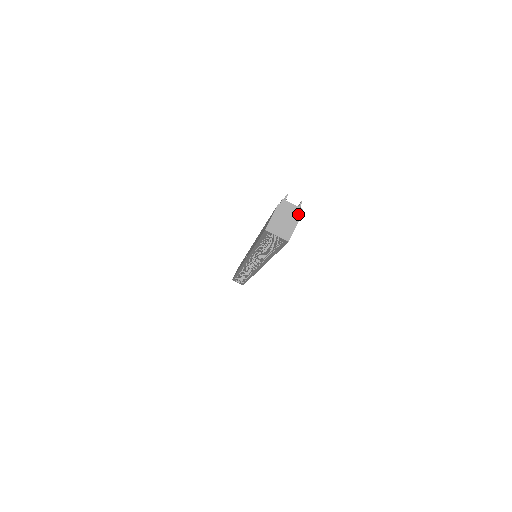
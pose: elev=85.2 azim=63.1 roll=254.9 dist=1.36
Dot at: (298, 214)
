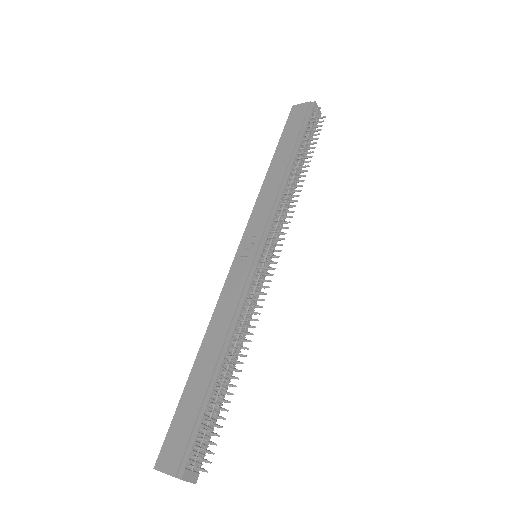
Dot at: occluded
